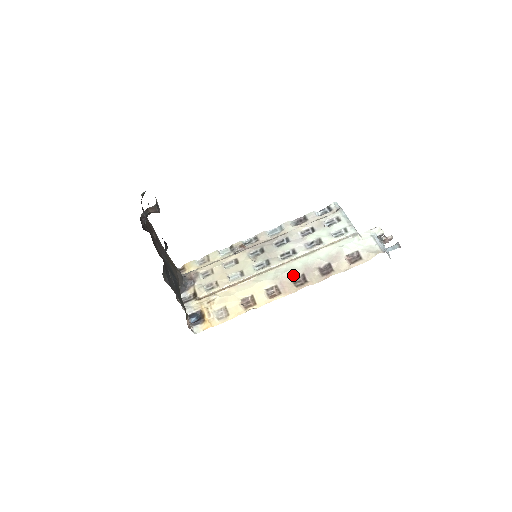
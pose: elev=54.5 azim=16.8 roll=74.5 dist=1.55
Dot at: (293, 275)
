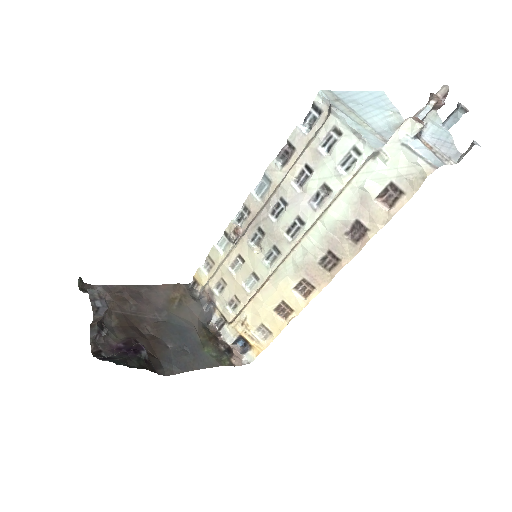
Dot at: (316, 258)
